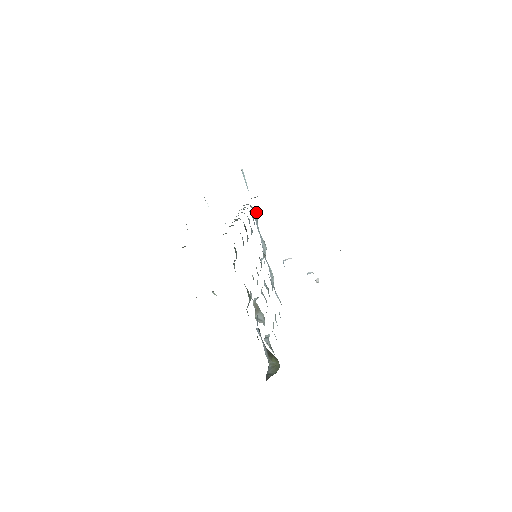
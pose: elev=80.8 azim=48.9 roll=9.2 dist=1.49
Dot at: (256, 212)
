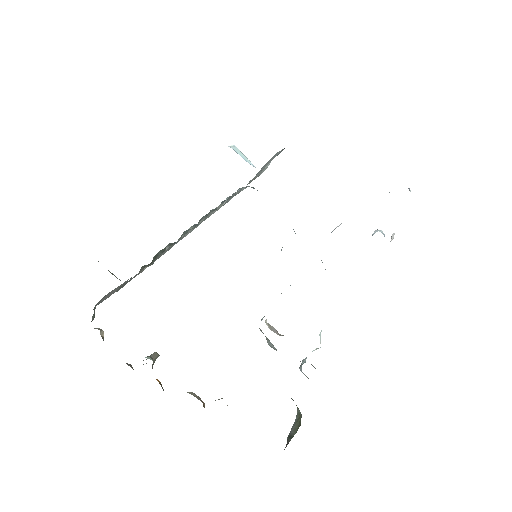
Dot at: occluded
